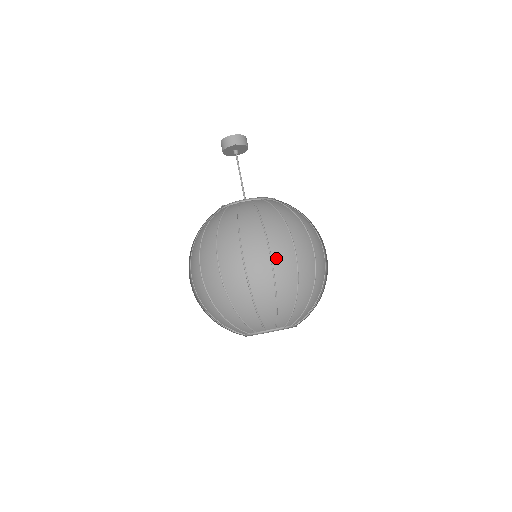
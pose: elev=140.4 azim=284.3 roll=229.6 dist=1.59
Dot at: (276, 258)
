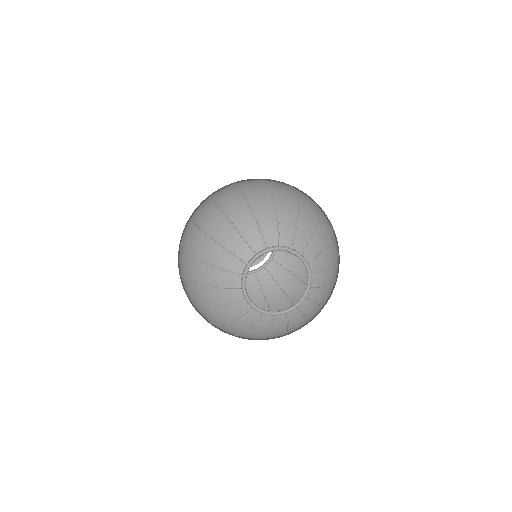
Dot at: (270, 181)
